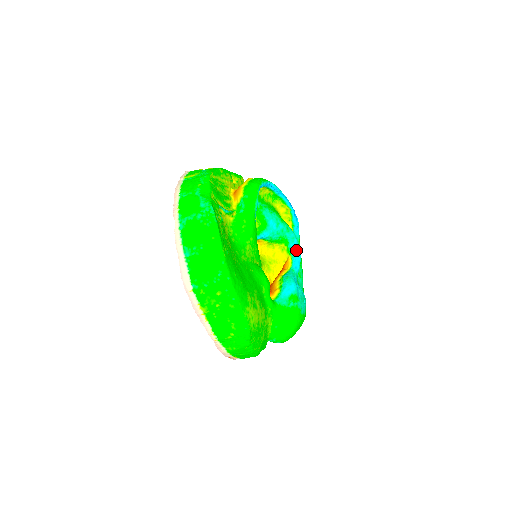
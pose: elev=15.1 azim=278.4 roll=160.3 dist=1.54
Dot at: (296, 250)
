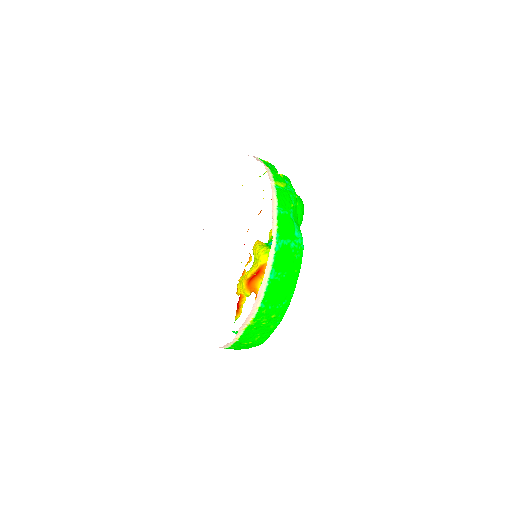
Dot at: occluded
